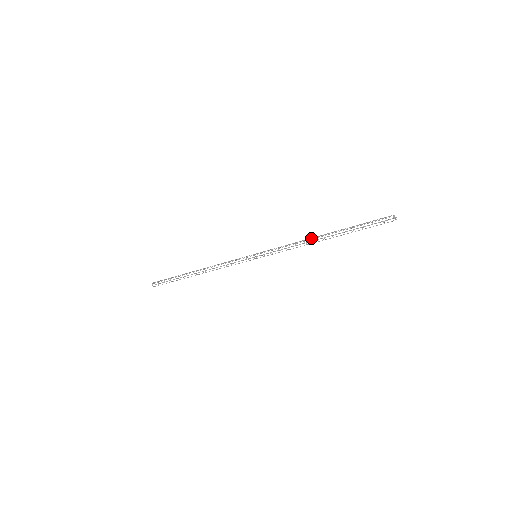
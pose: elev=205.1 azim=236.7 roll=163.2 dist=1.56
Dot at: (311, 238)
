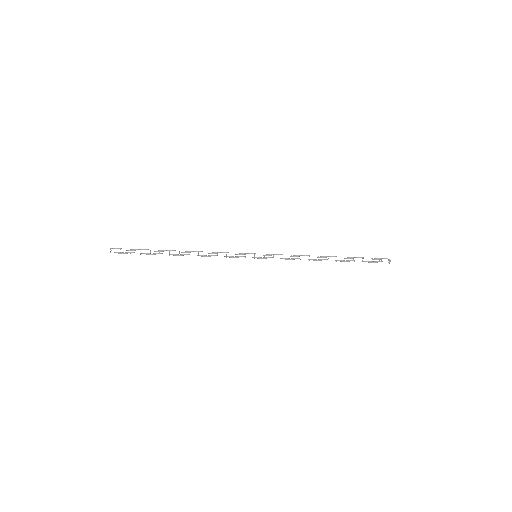
Dot at: occluded
